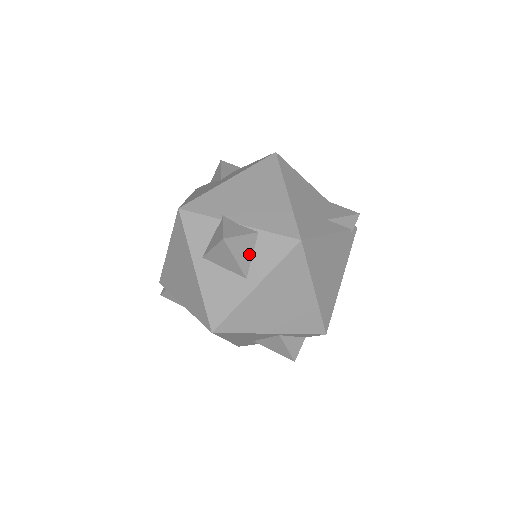
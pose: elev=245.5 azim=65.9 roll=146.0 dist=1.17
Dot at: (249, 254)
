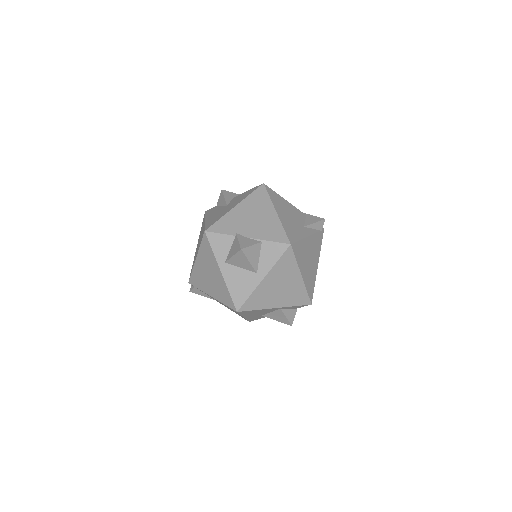
Dot at: (257, 257)
